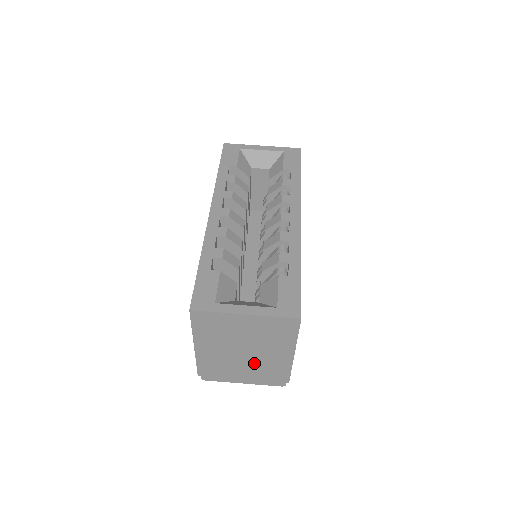
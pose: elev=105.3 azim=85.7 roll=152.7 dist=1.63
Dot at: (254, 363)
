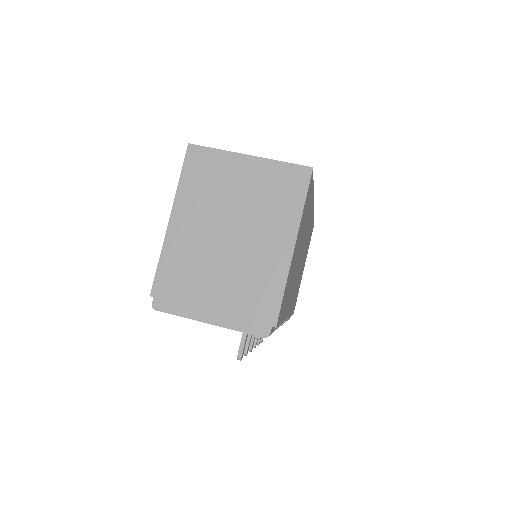
Dot at: (237, 266)
